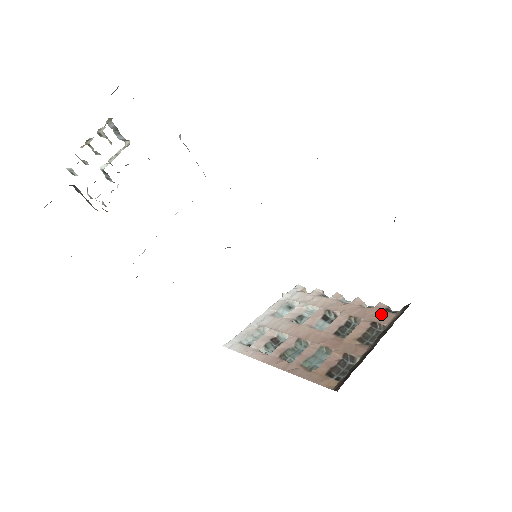
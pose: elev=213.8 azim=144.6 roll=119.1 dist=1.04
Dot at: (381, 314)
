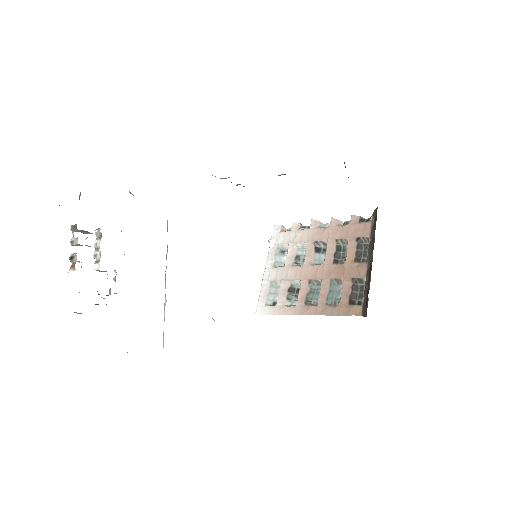
Dot at: (359, 227)
